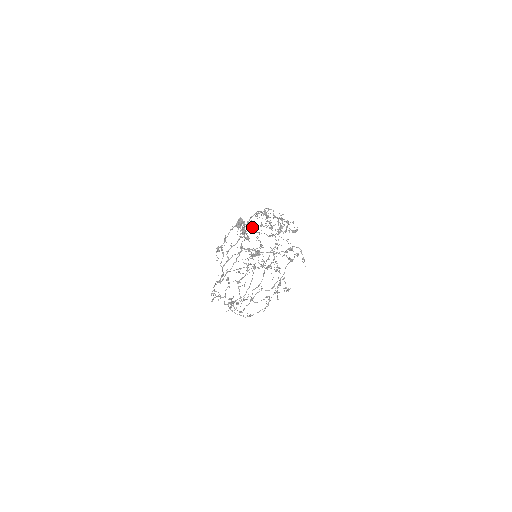
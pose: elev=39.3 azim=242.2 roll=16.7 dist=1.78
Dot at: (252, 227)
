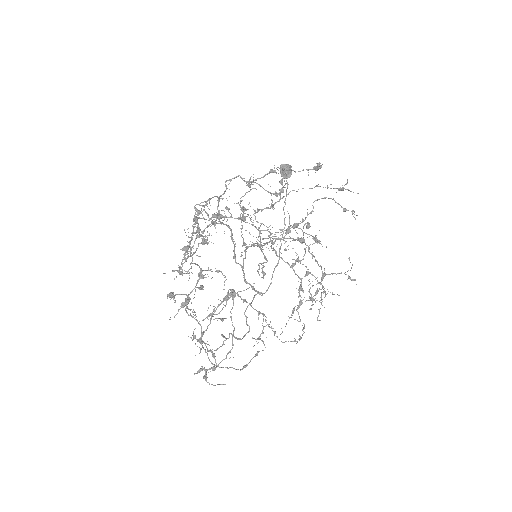
Dot at: (229, 217)
